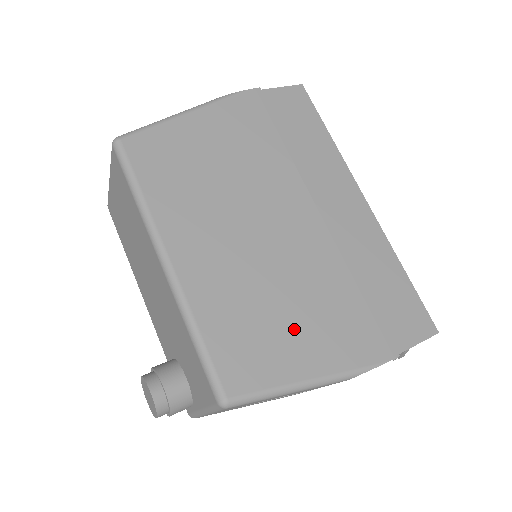
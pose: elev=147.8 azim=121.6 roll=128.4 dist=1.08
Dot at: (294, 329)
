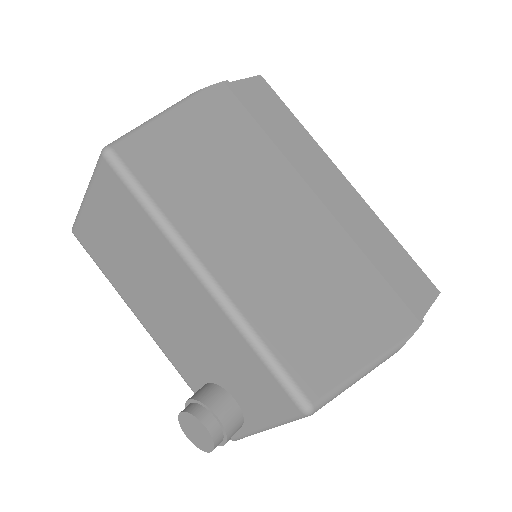
Dot at: (341, 318)
